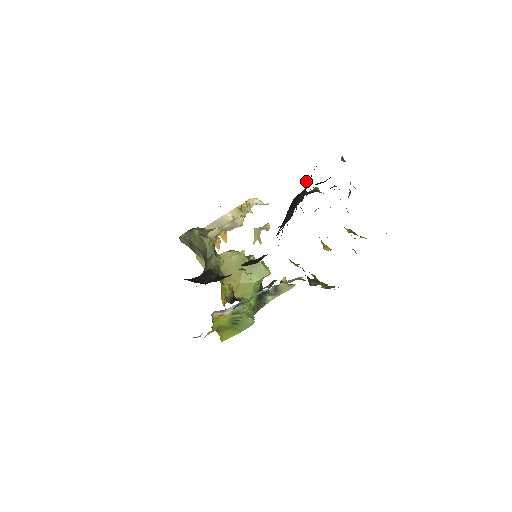
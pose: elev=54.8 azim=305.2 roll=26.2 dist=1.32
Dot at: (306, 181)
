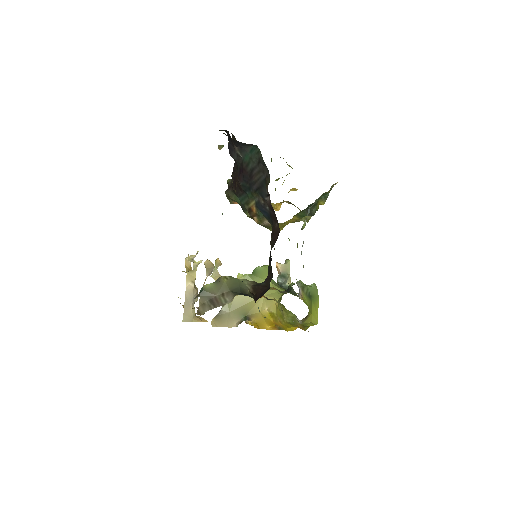
Dot at: (238, 153)
